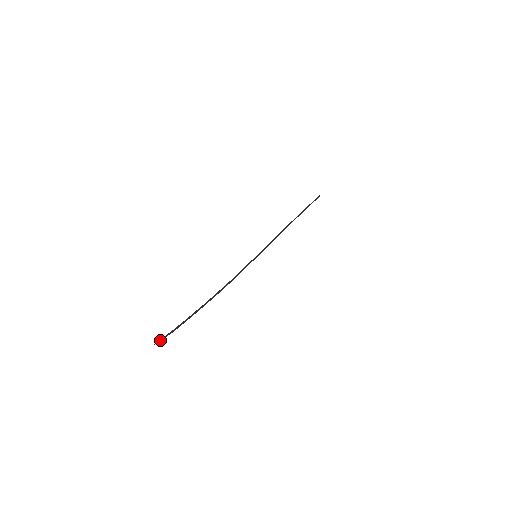
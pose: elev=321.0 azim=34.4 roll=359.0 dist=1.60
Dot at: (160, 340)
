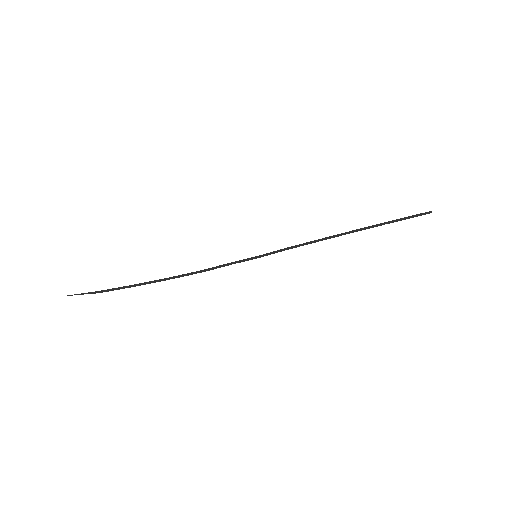
Dot at: (77, 294)
